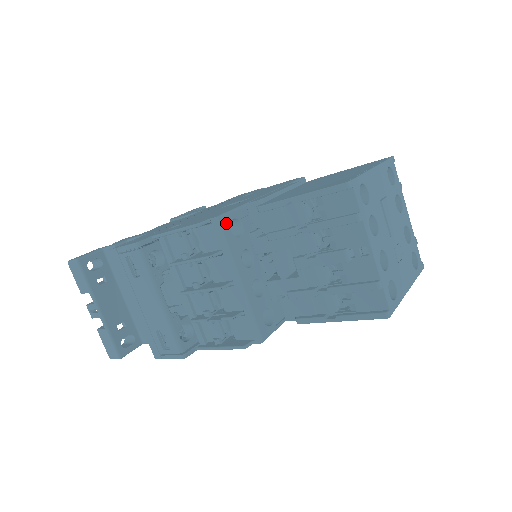
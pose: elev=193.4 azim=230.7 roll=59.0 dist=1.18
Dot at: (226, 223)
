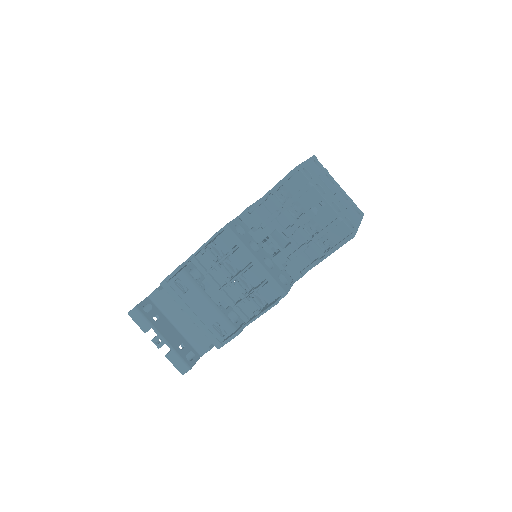
Dot at: (233, 227)
